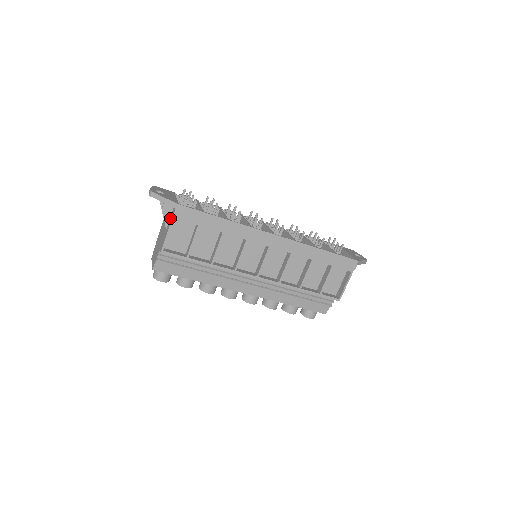
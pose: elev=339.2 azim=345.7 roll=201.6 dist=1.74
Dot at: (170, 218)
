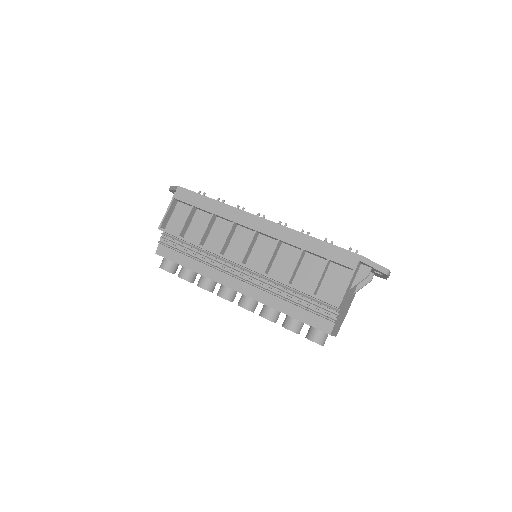
Dot at: (175, 204)
